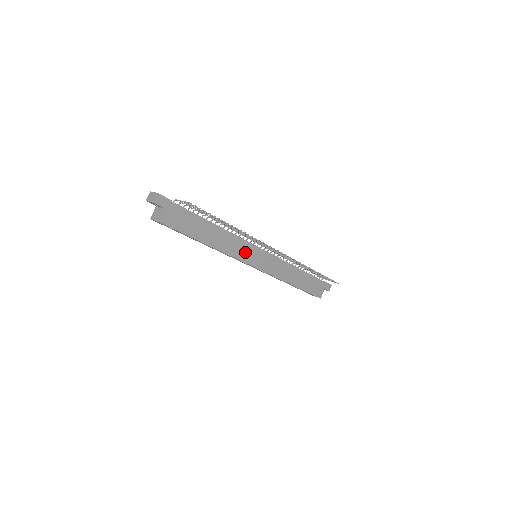
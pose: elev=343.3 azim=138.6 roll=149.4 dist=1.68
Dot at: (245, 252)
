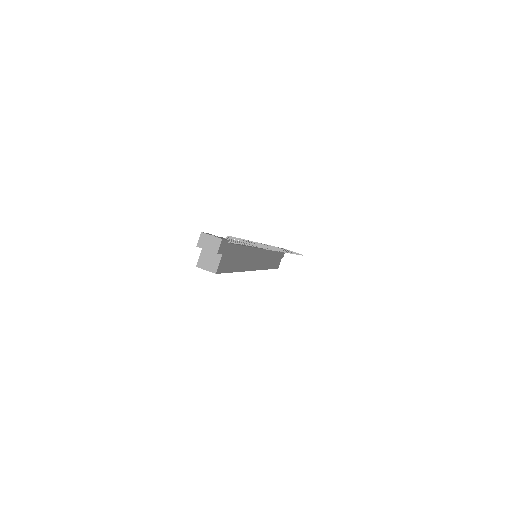
Dot at: (255, 259)
